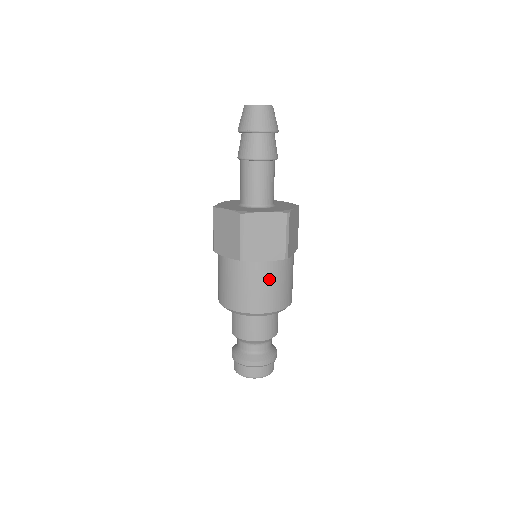
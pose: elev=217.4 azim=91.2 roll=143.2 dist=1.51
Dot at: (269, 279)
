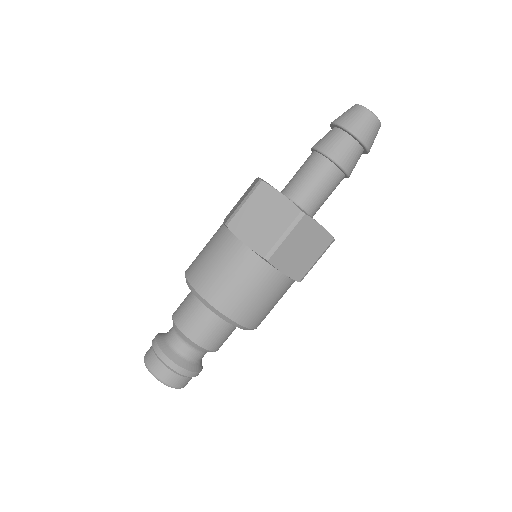
Dot at: (272, 293)
